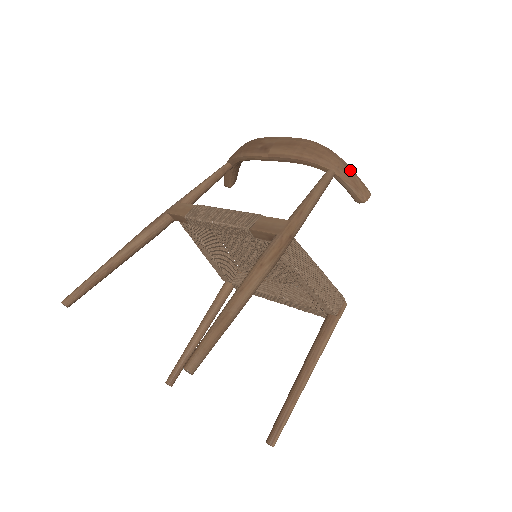
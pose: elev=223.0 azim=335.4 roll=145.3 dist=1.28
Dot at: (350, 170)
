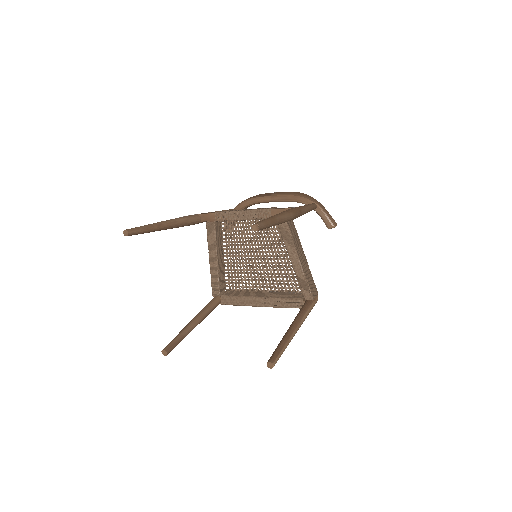
Dot at: occluded
